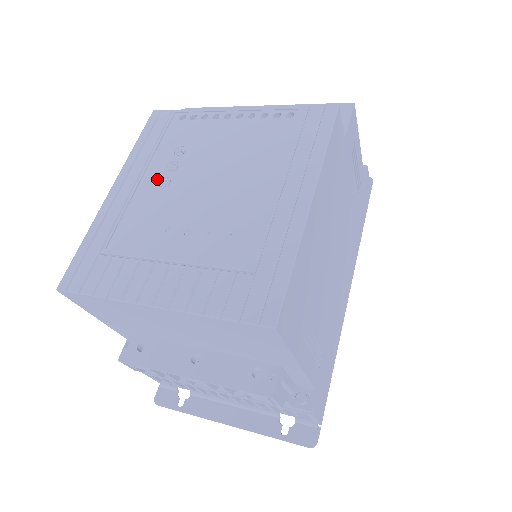
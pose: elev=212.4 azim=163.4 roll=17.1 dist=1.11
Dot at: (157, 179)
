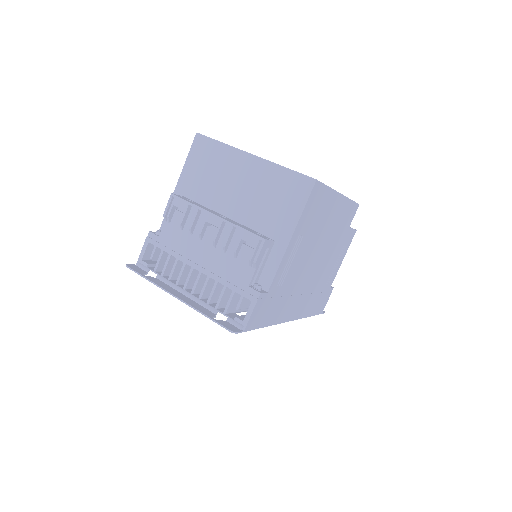
Dot at: occluded
